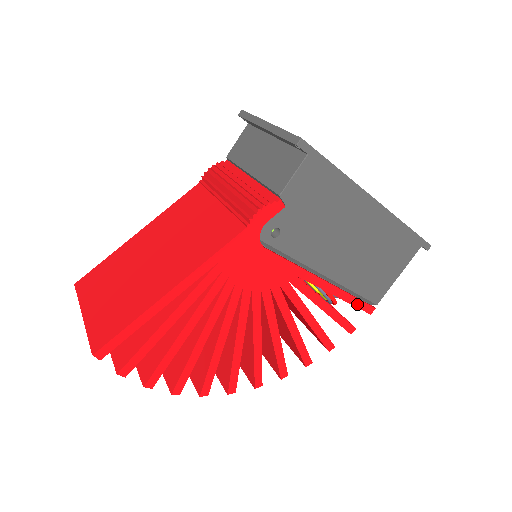
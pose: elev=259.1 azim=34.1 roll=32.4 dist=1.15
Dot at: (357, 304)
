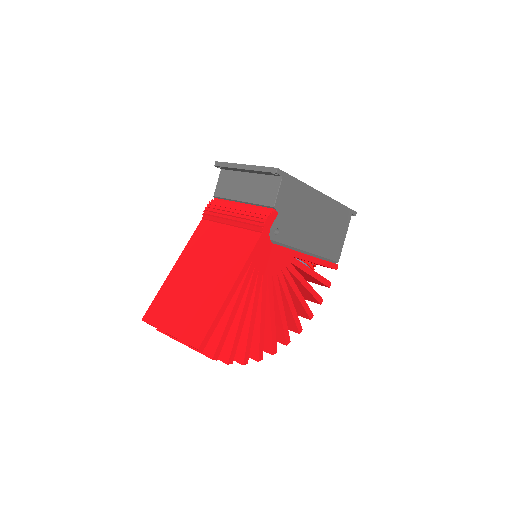
Dot at: (328, 265)
